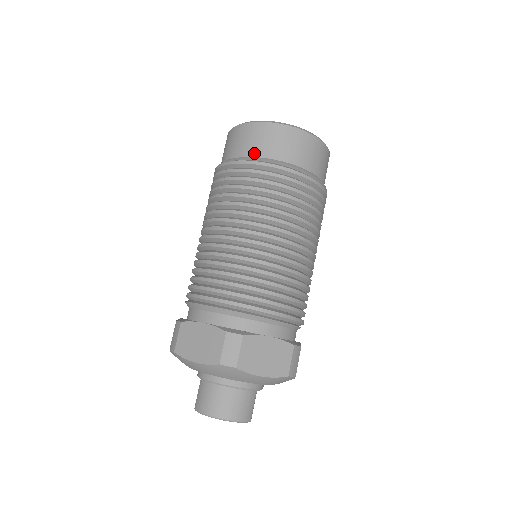
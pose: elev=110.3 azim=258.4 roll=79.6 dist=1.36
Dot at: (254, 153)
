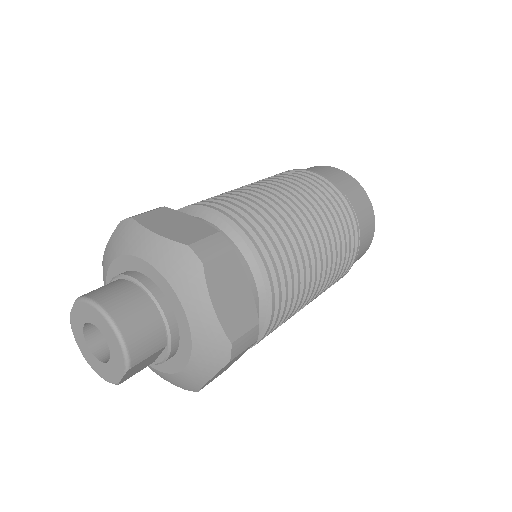
Dot at: (328, 178)
